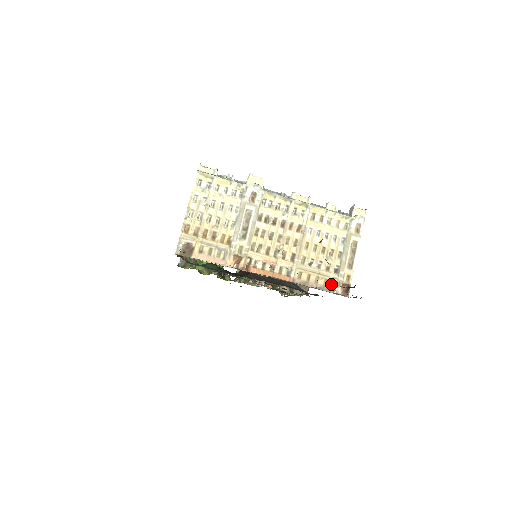
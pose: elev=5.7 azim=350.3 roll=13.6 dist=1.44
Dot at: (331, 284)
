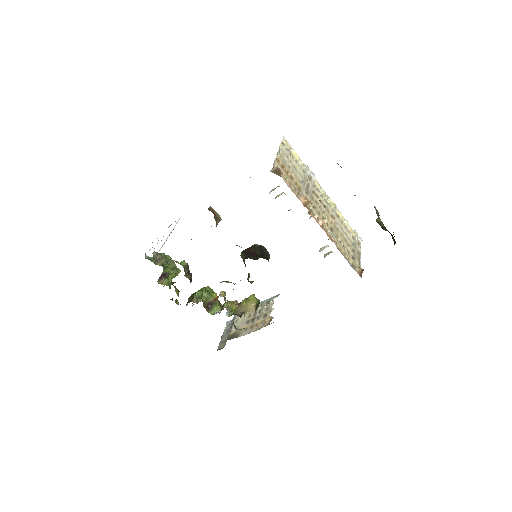
Dot at: (351, 263)
